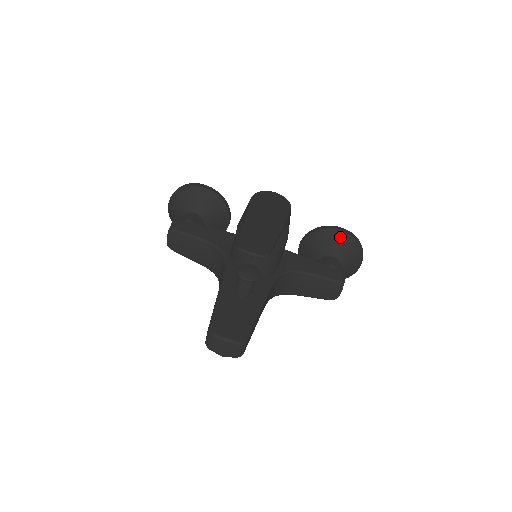
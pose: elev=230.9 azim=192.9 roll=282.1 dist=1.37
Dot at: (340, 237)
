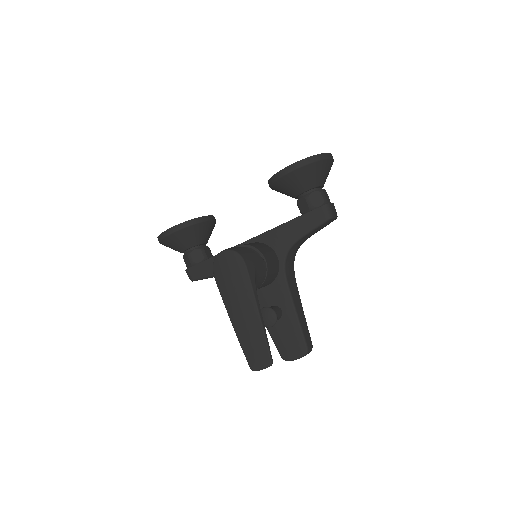
Dot at: (295, 176)
